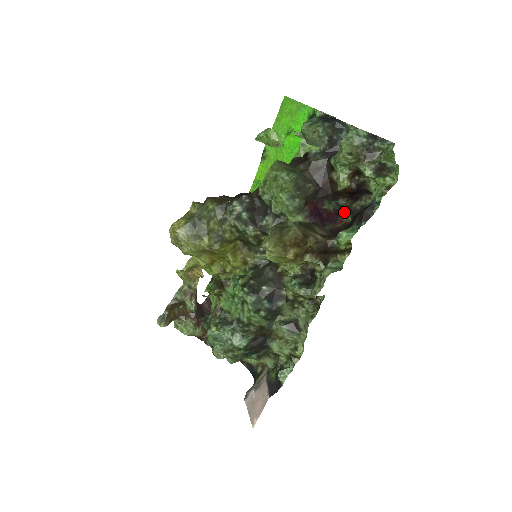
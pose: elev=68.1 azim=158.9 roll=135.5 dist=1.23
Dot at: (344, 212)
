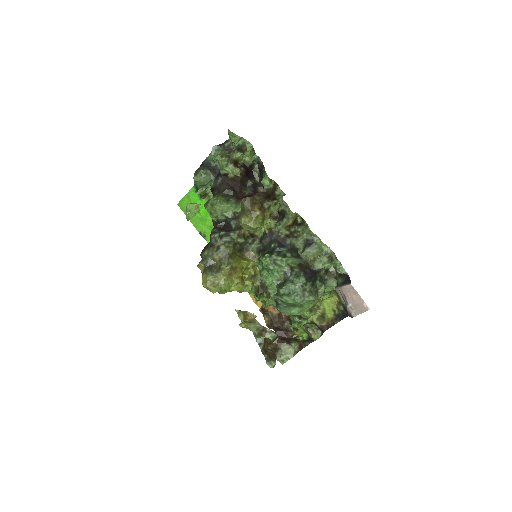
Dot at: (258, 190)
